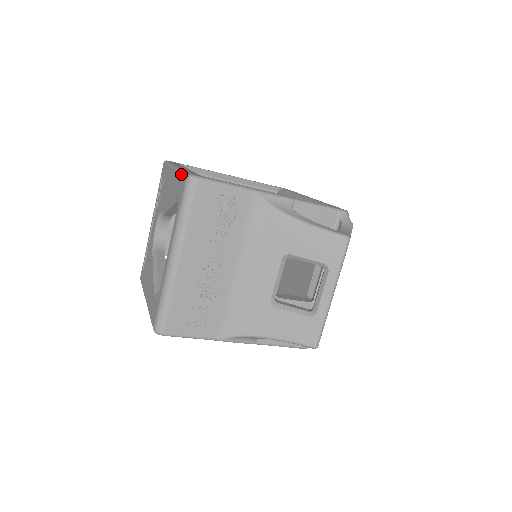
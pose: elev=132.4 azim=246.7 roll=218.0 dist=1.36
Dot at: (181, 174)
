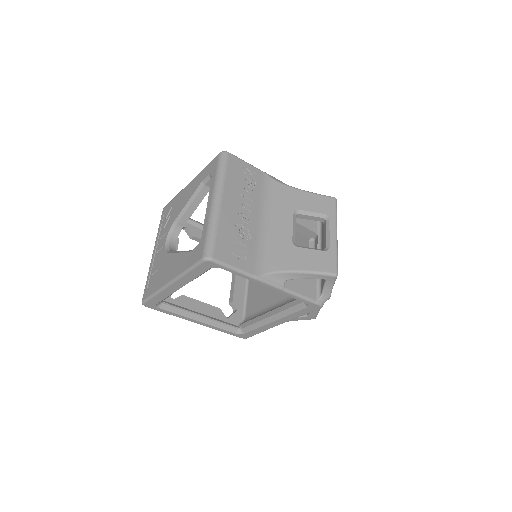
Dot at: occluded
